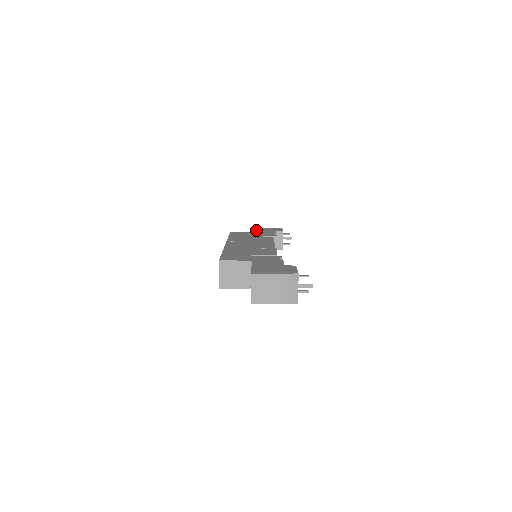
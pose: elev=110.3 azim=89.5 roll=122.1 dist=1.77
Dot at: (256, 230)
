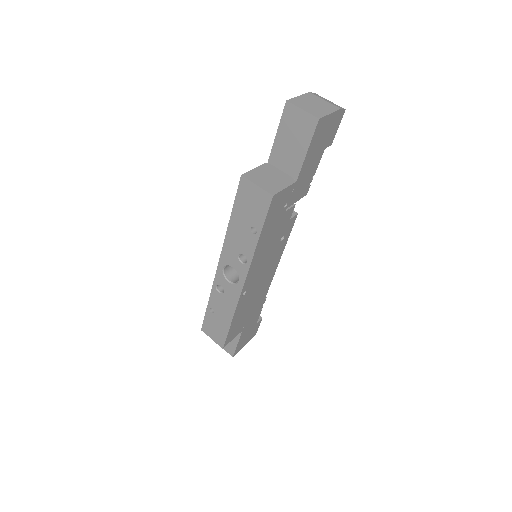
Dot at: occluded
